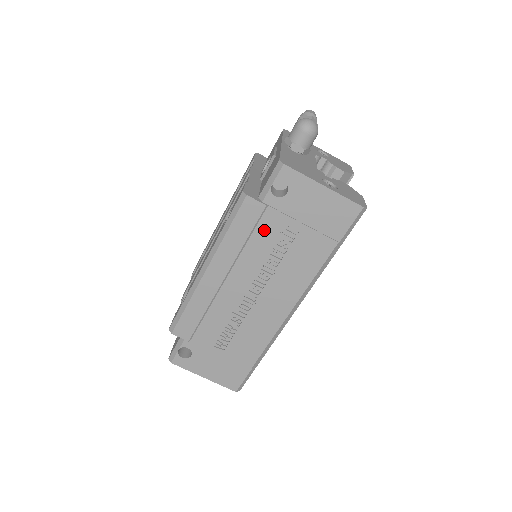
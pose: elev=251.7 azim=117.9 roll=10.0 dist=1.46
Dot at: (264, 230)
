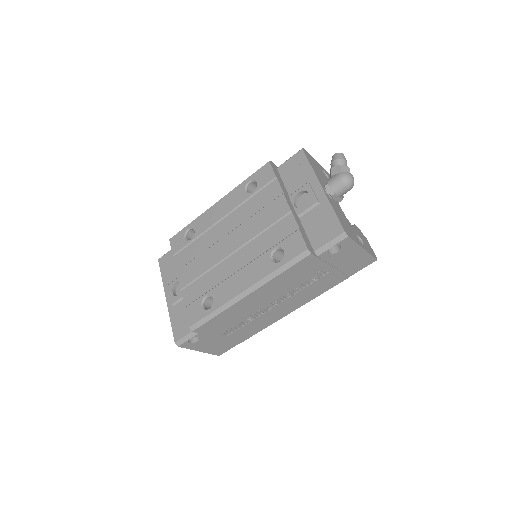
Dot at: (307, 272)
